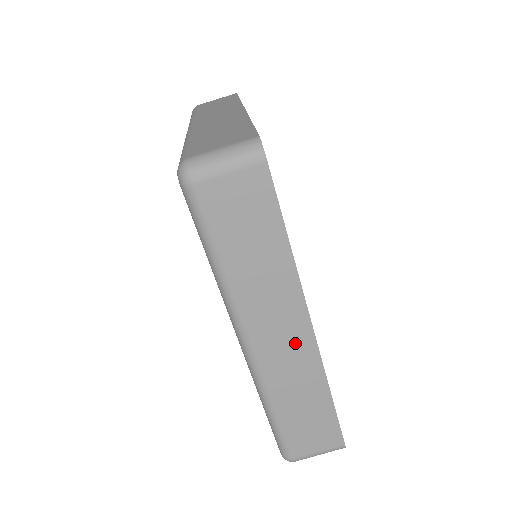
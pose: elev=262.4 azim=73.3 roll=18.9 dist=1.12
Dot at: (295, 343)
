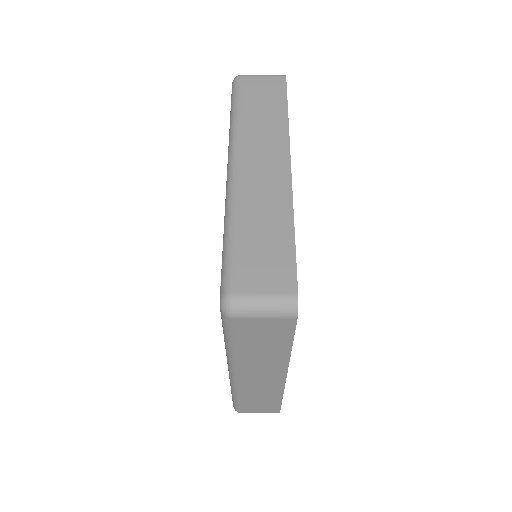
Dot at: (270, 381)
